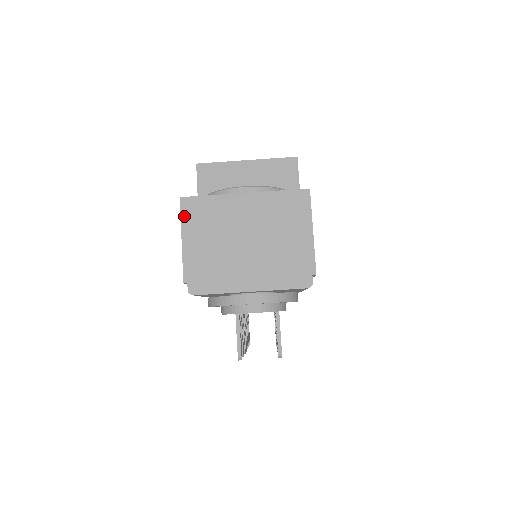
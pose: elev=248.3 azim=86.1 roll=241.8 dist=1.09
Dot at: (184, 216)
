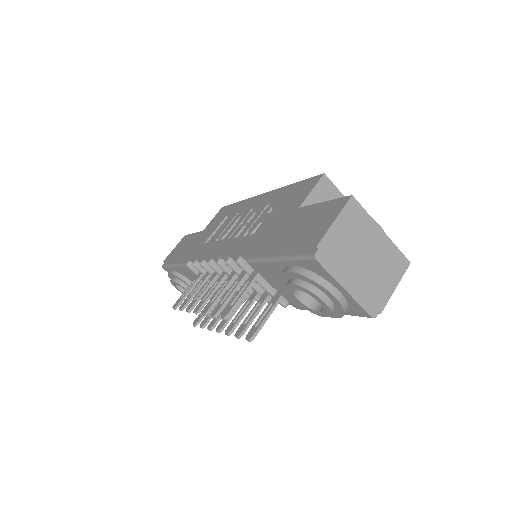
Dot at: (346, 208)
